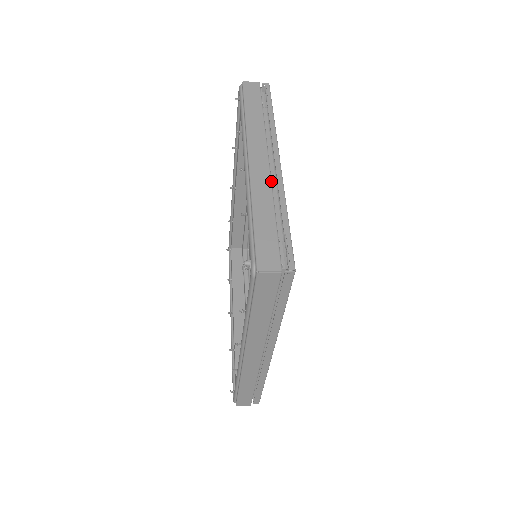
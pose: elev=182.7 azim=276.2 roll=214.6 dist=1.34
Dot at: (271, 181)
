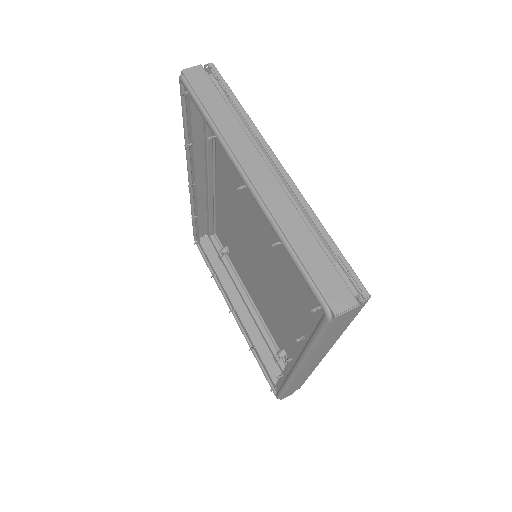
Dot at: (287, 195)
